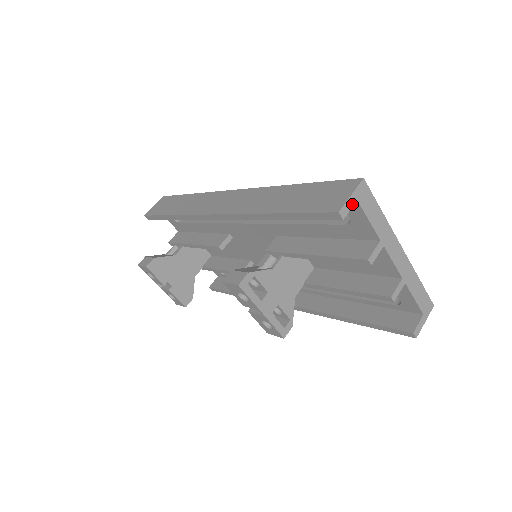
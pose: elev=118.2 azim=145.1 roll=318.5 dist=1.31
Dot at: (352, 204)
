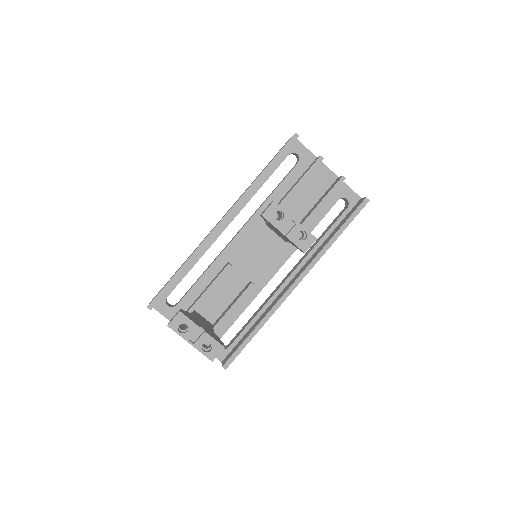
Dot at: occluded
